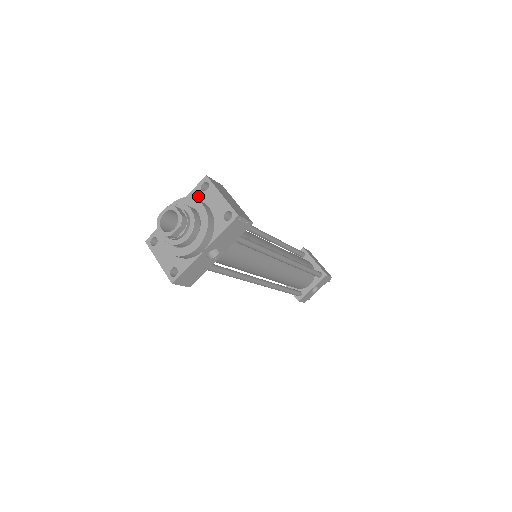
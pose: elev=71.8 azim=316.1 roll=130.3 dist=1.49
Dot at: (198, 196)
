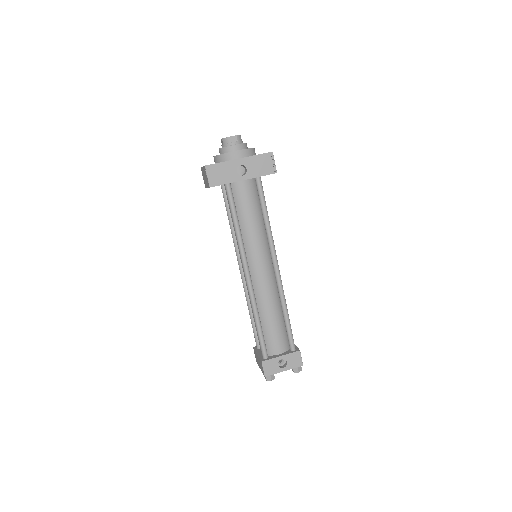
Dot at: occluded
